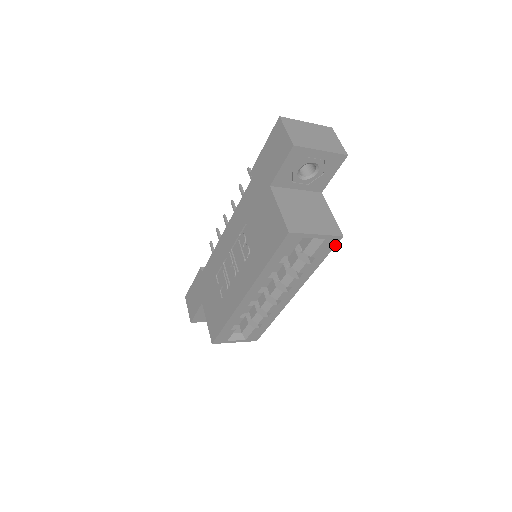
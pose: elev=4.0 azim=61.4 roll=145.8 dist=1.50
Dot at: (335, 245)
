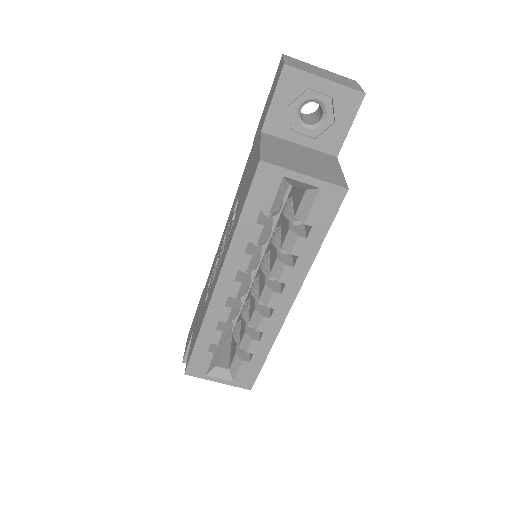
Dot at: (339, 206)
